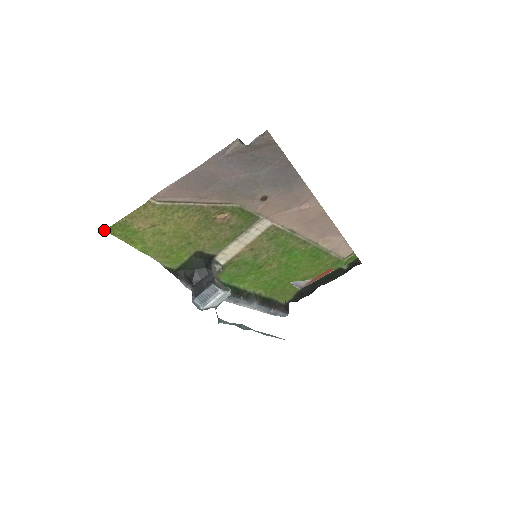
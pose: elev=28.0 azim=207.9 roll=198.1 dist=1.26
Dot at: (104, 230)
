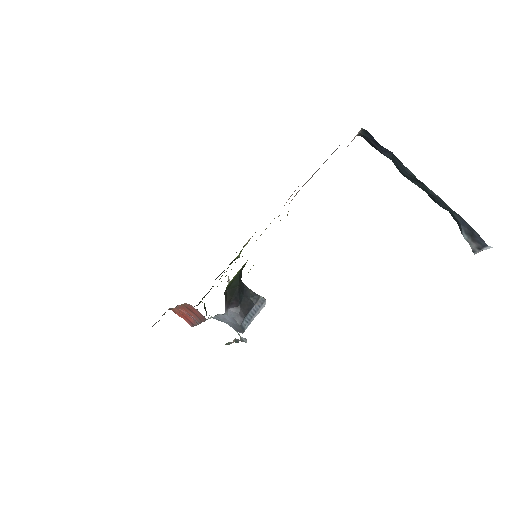
Dot at: occluded
